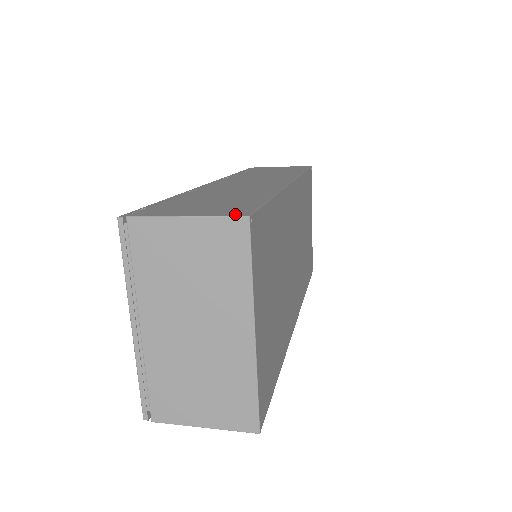
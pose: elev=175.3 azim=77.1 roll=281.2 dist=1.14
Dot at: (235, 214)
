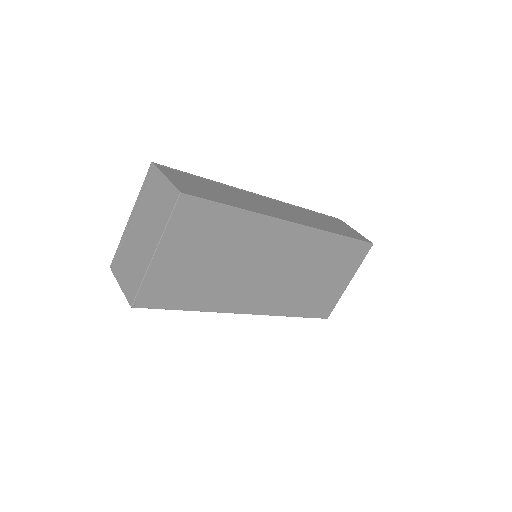
Dot at: (181, 189)
